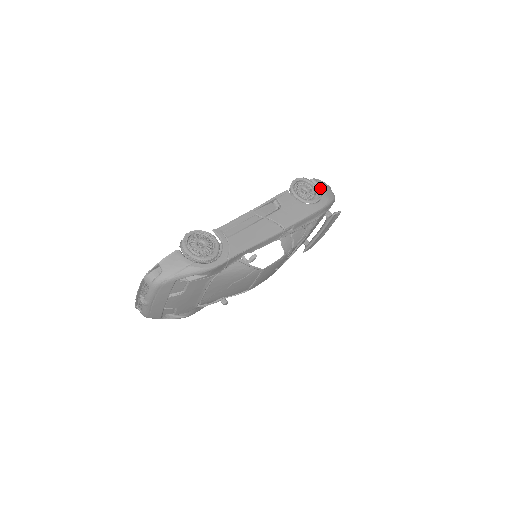
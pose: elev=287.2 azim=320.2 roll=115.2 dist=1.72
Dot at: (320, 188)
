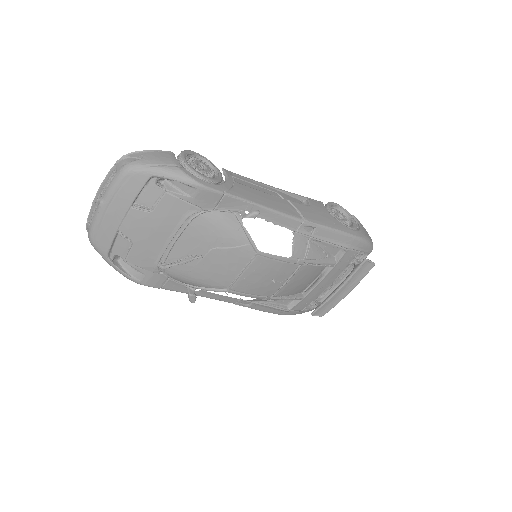
Dot at: (359, 225)
